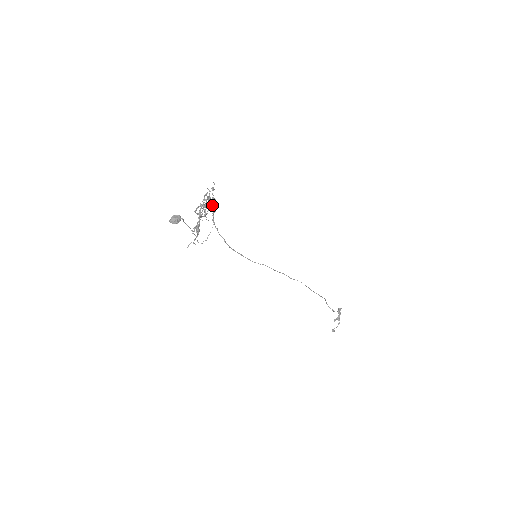
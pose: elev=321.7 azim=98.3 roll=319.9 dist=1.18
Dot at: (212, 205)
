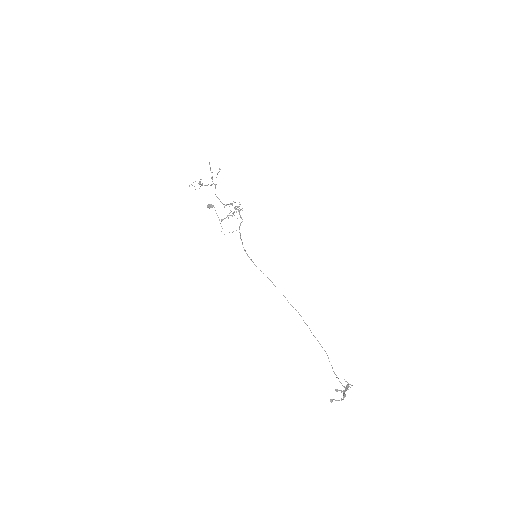
Dot at: (239, 212)
